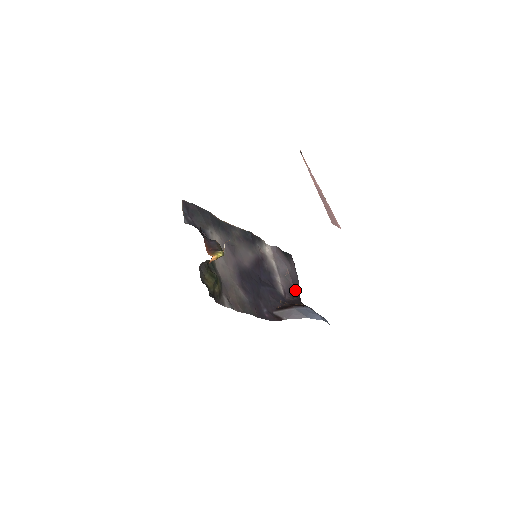
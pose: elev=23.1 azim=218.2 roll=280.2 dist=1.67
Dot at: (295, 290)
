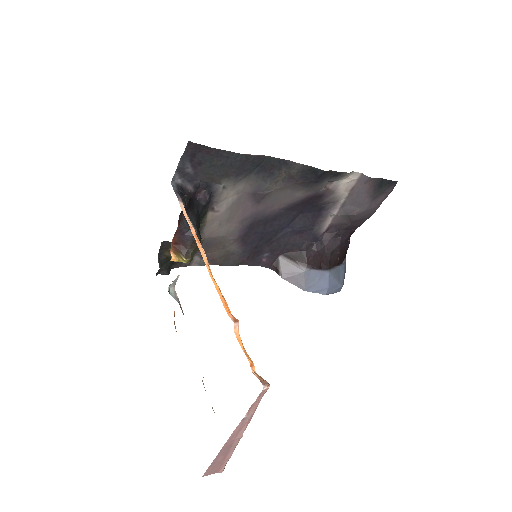
Dot at: (352, 226)
